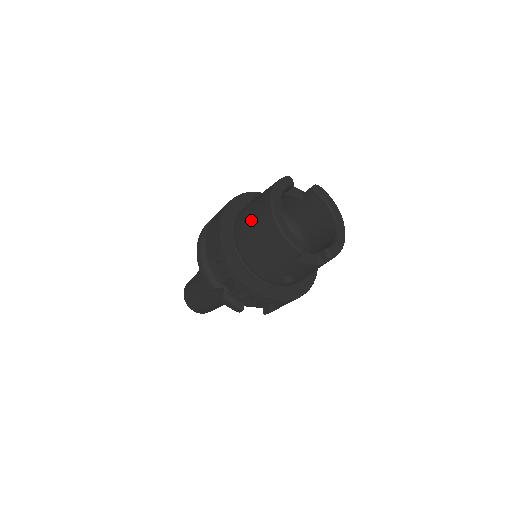
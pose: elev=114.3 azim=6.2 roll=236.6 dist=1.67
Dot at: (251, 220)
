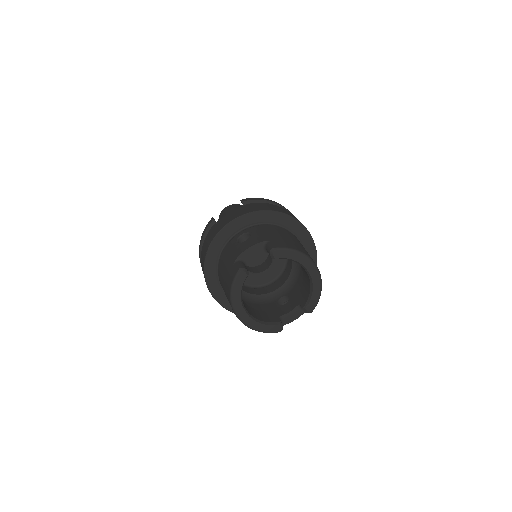
Dot at: occluded
